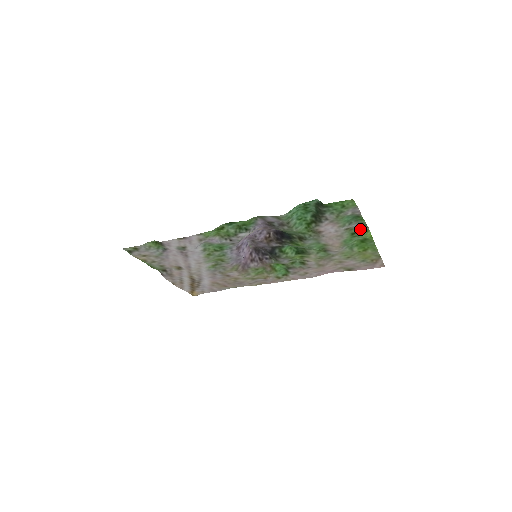
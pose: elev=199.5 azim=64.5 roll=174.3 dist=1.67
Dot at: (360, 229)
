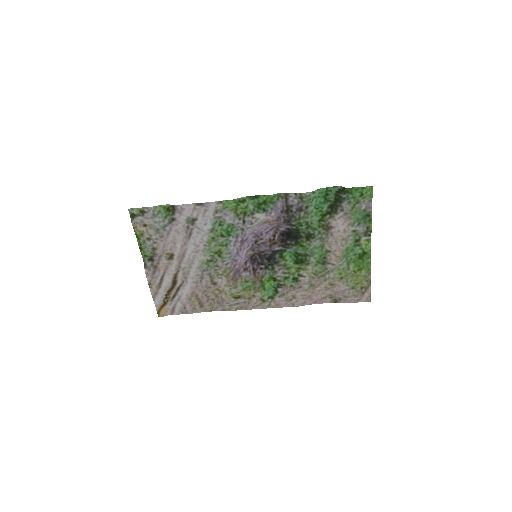
Dot at: (364, 237)
